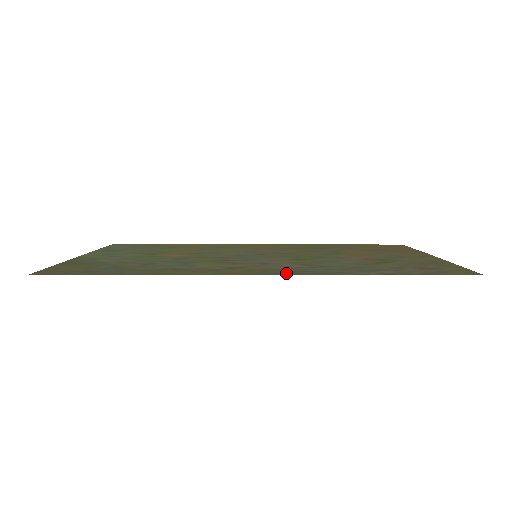
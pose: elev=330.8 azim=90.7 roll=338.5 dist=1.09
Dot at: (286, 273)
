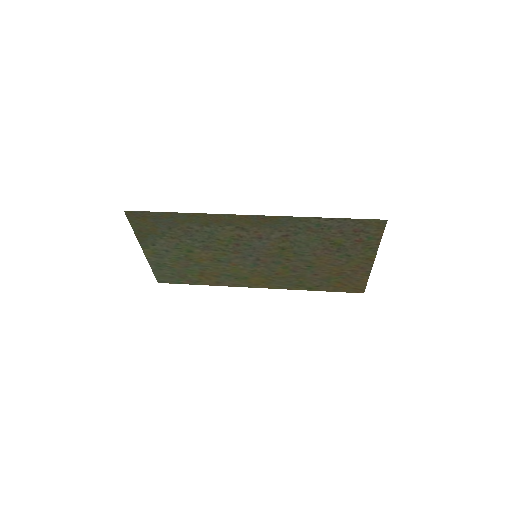
Dot at: (271, 218)
